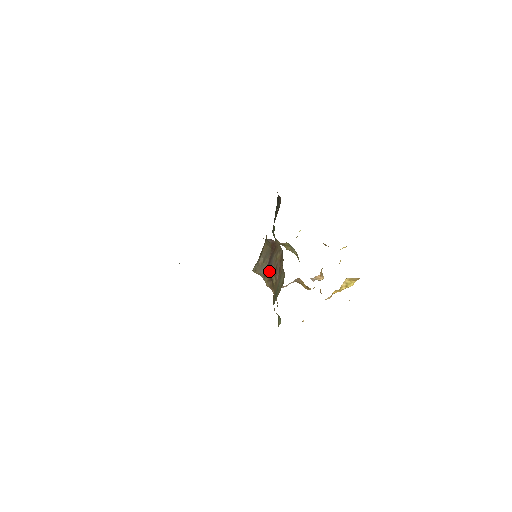
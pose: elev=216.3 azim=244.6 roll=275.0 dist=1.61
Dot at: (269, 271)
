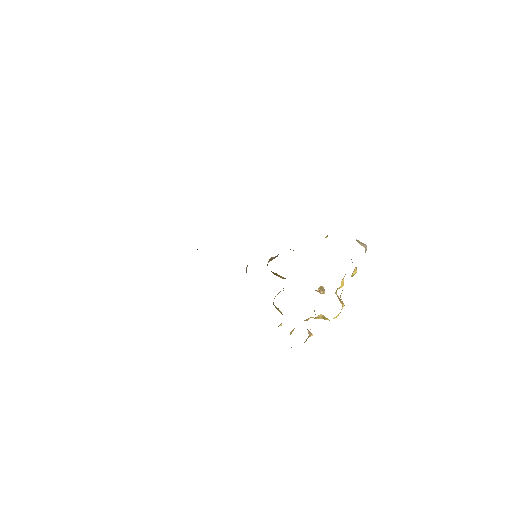
Dot at: occluded
